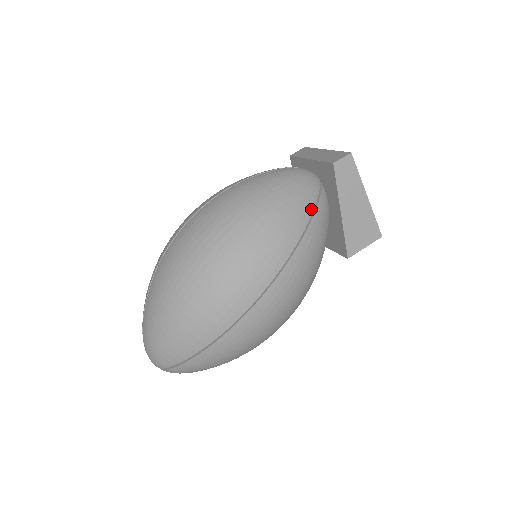
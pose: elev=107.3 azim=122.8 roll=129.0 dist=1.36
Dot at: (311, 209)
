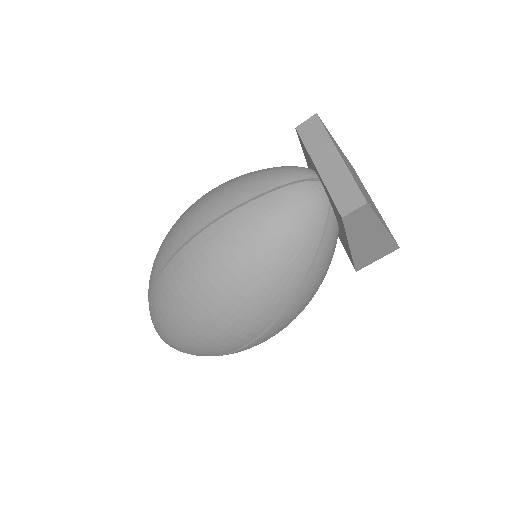
Dot at: (313, 253)
